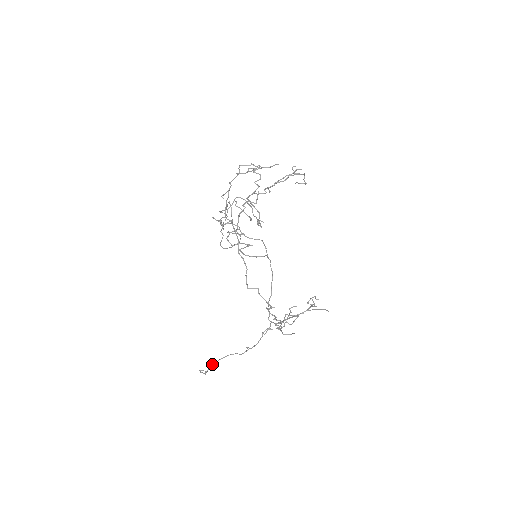
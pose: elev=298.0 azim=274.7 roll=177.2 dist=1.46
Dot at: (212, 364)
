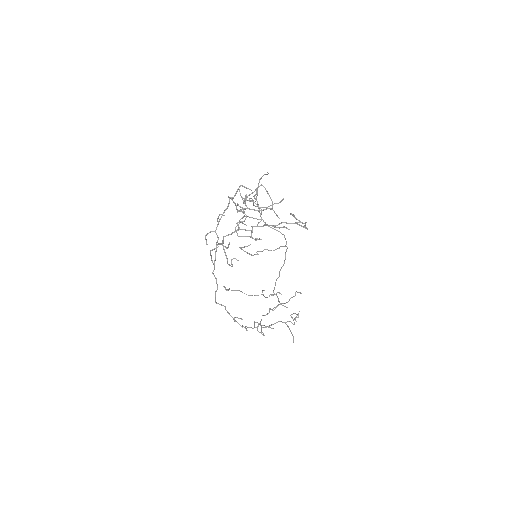
Dot at: occluded
